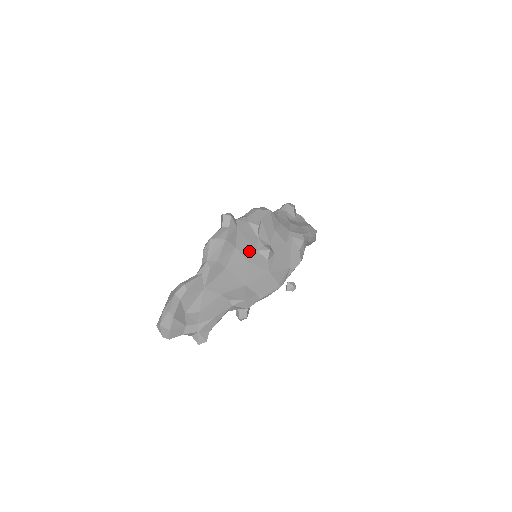
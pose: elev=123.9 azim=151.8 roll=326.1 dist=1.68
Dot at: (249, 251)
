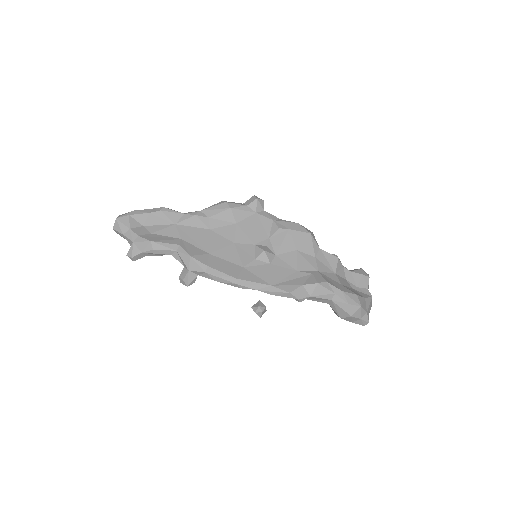
Dot at: (246, 237)
